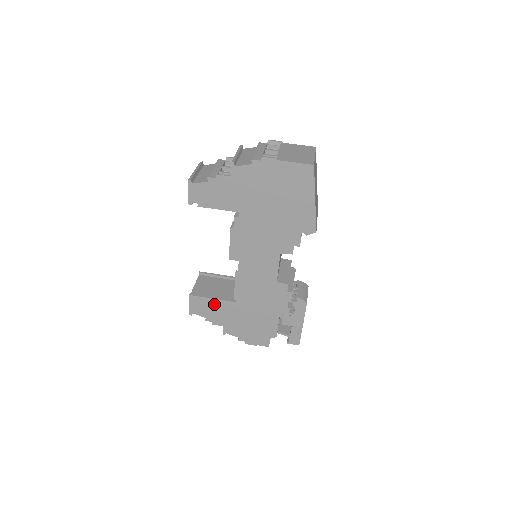
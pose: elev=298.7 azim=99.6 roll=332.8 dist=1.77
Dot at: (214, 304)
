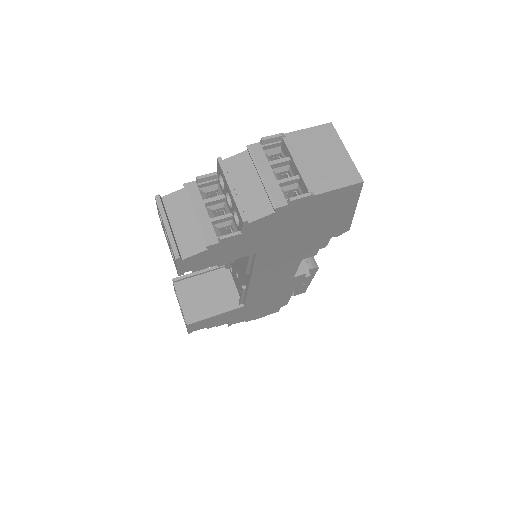
Dot at: (218, 317)
